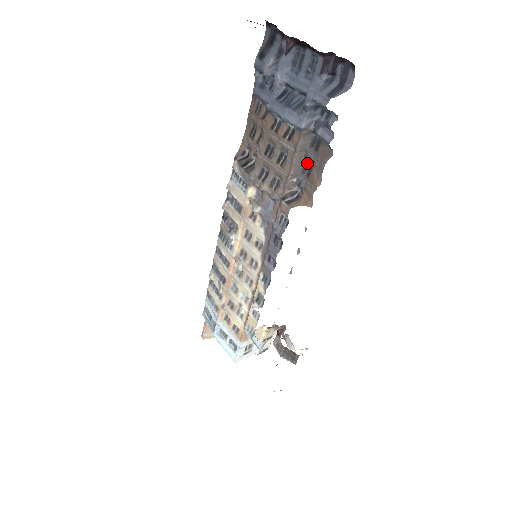
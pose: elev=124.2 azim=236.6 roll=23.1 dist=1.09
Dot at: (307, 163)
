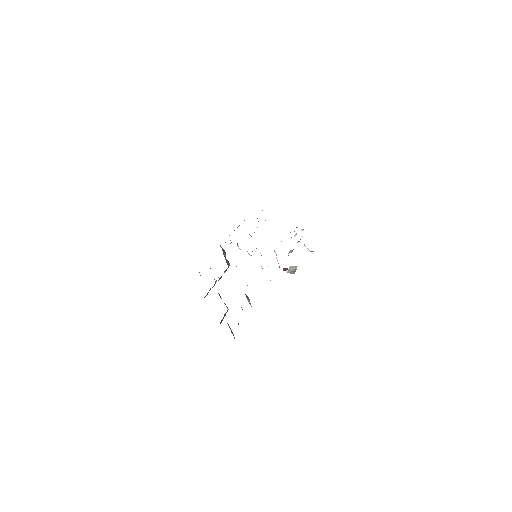
Dot at: occluded
